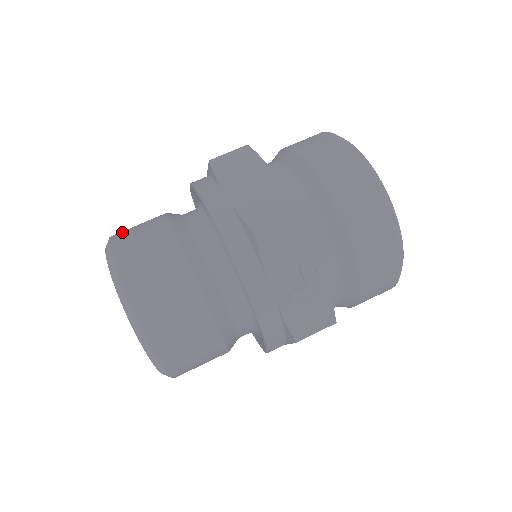
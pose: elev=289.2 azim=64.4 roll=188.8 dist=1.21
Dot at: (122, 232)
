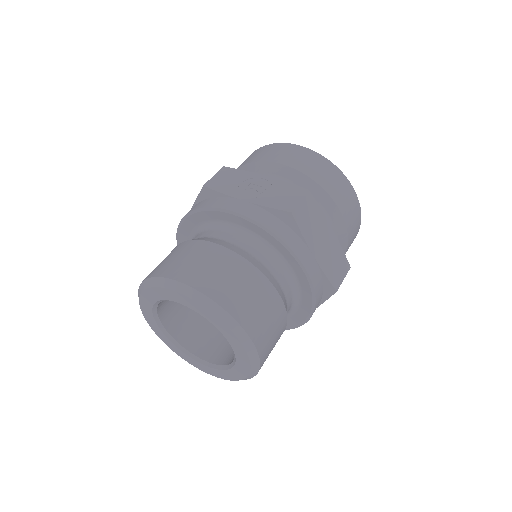
Dot at: occluded
